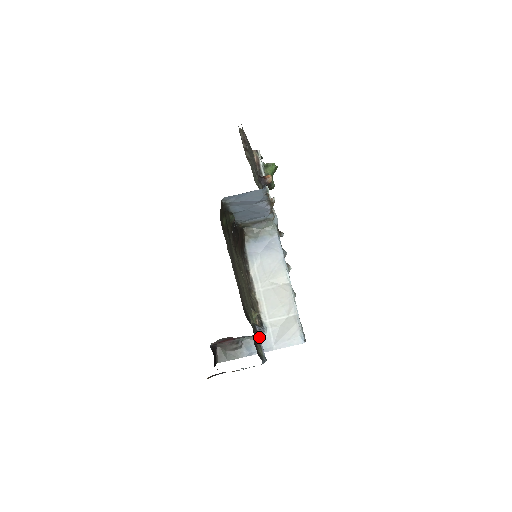
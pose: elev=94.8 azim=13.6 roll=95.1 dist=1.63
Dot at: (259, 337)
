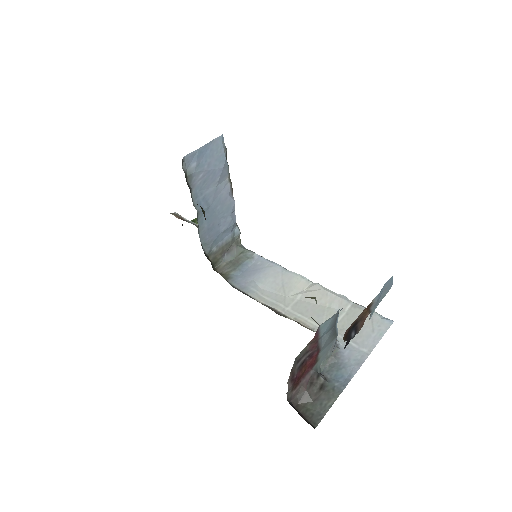
Dot at: occluded
